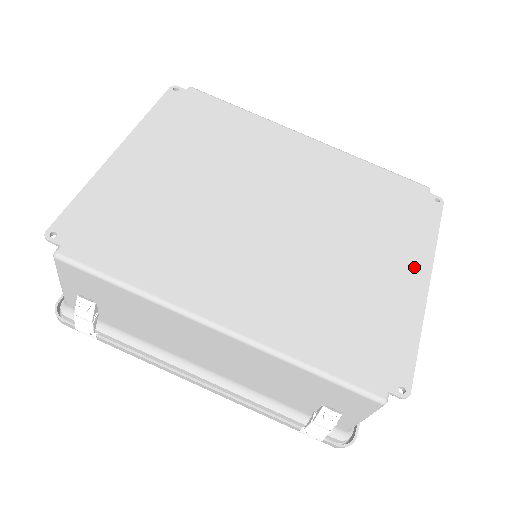
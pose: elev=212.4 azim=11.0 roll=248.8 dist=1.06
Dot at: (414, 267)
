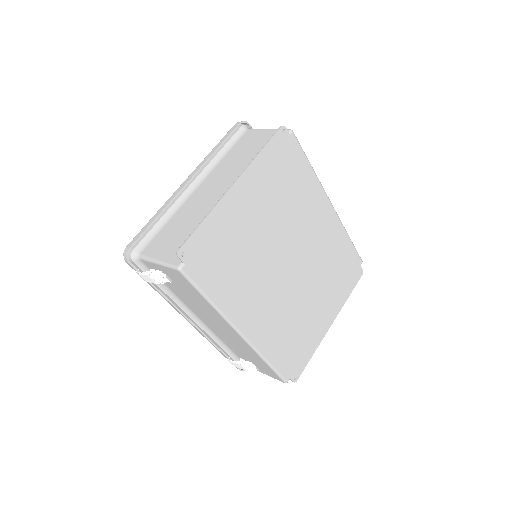
Dot at: (331, 314)
